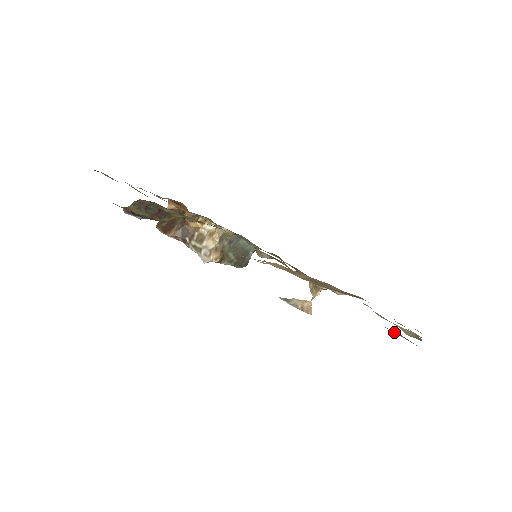
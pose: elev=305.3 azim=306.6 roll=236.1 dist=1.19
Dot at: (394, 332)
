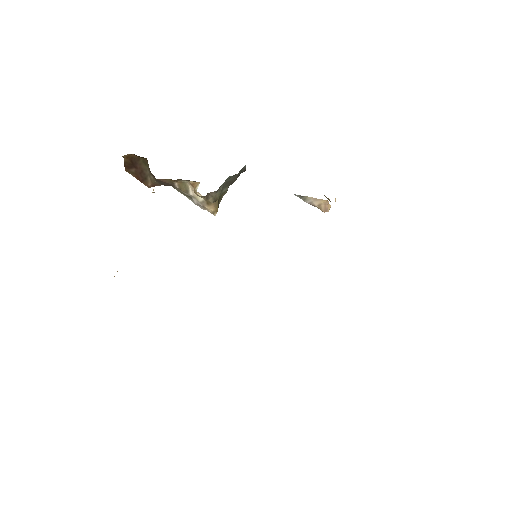
Dot at: occluded
